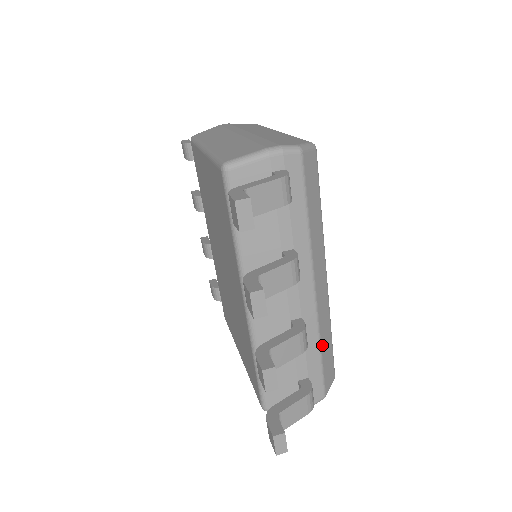
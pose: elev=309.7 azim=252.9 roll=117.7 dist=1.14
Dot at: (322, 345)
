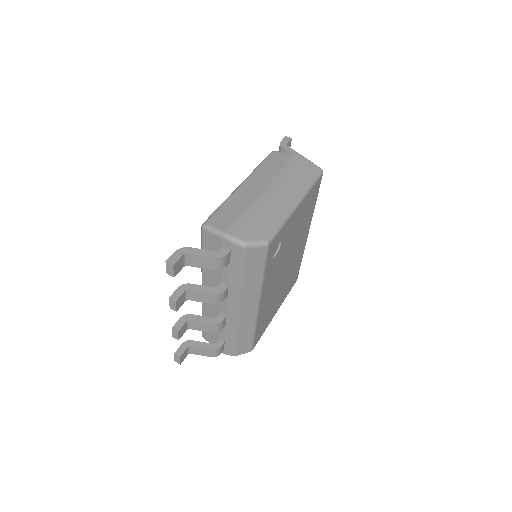
Dot at: (239, 335)
